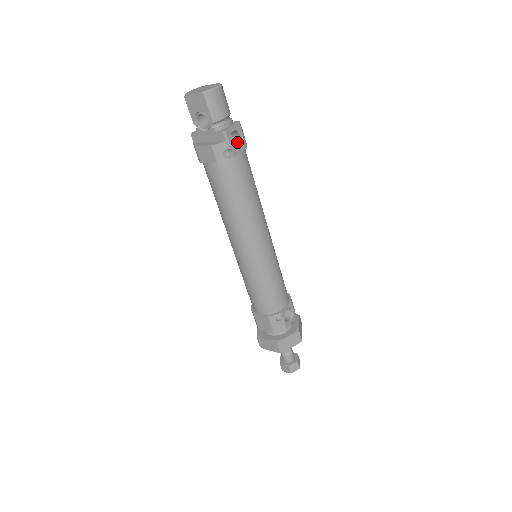
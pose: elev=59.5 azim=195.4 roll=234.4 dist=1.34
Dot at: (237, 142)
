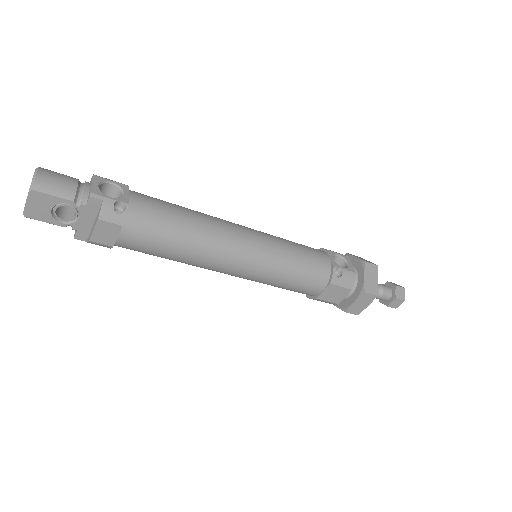
Dot at: (115, 192)
